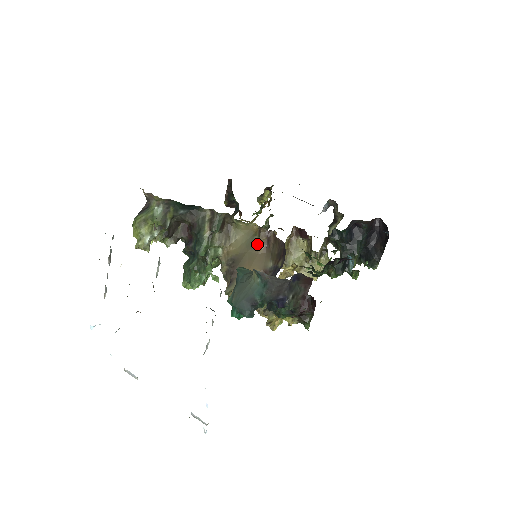
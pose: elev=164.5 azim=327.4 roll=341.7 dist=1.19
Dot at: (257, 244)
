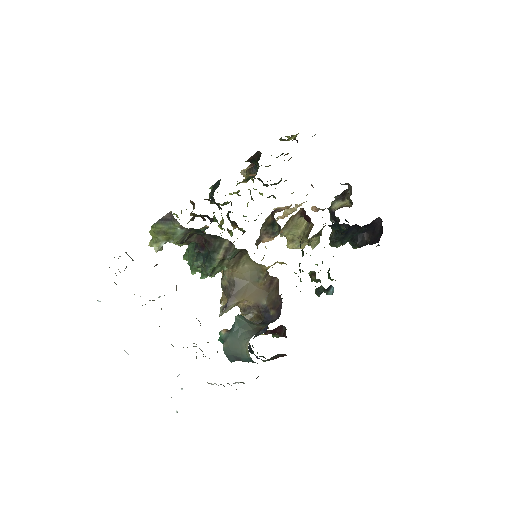
Dot at: (260, 281)
